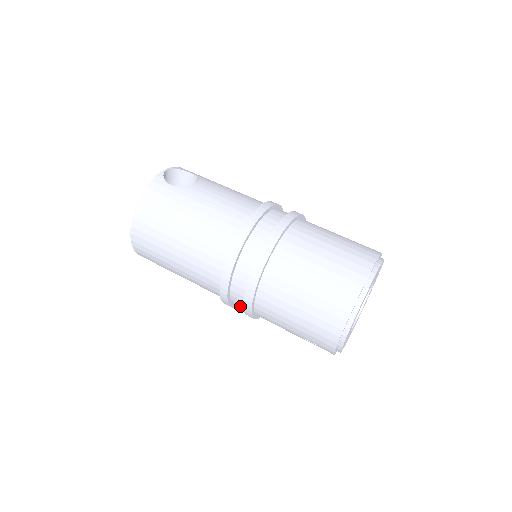
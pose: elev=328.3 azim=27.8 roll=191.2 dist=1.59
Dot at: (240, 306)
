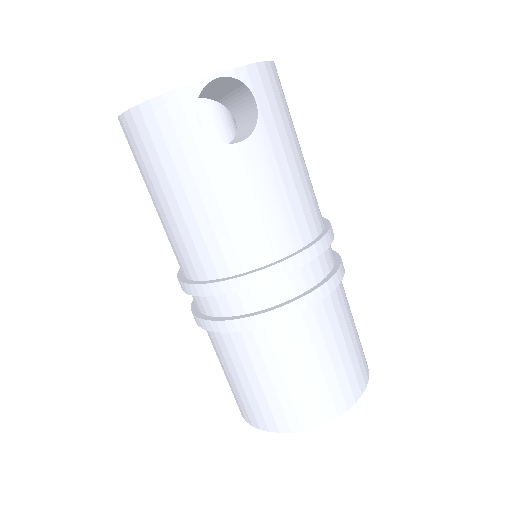
Dot at: occluded
